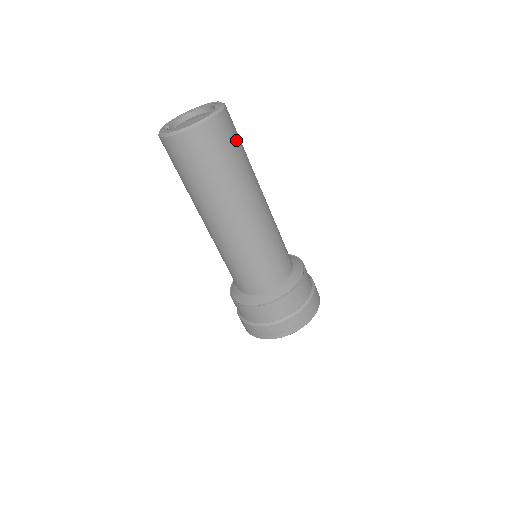
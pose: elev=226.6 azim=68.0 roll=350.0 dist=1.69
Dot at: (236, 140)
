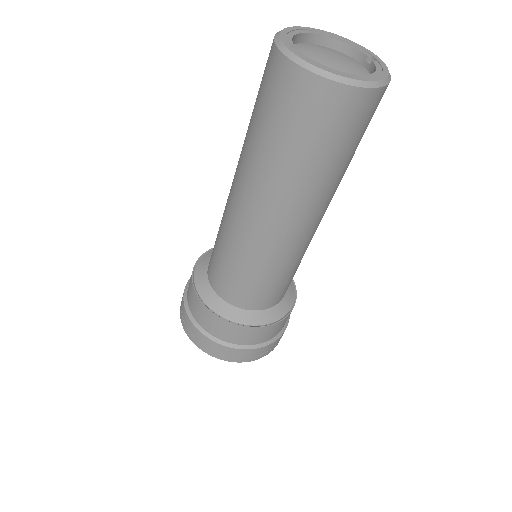
Dot at: occluded
